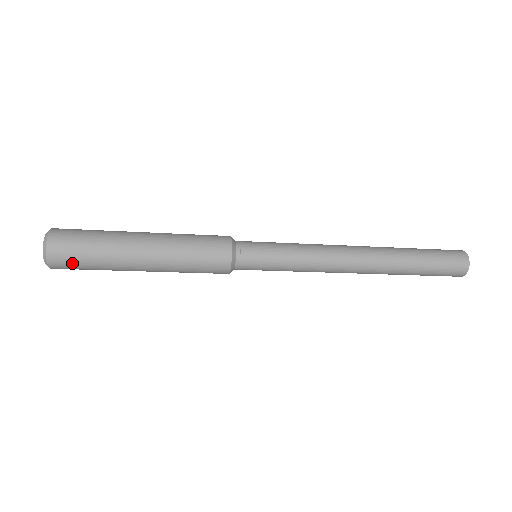
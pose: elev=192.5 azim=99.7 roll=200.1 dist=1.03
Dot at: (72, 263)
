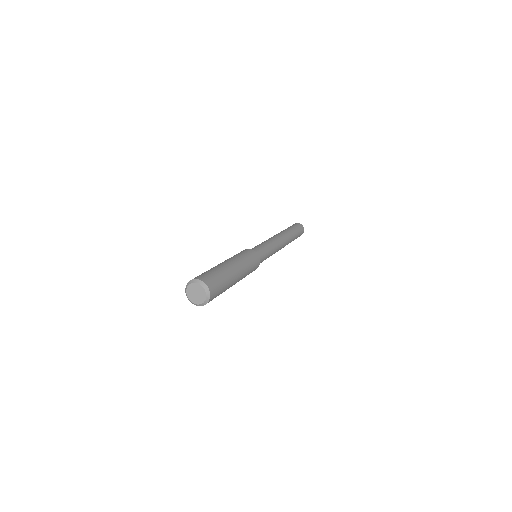
Dot at: (218, 289)
